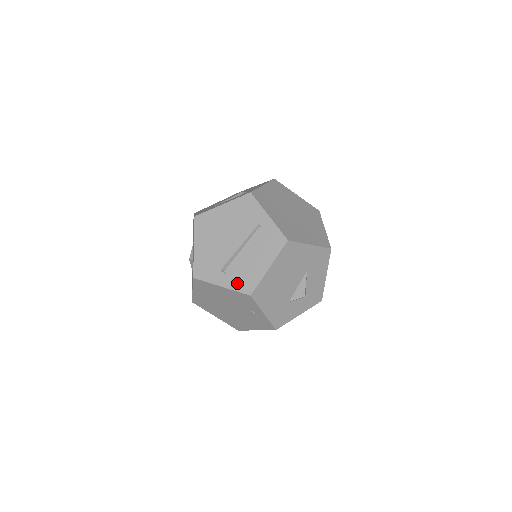
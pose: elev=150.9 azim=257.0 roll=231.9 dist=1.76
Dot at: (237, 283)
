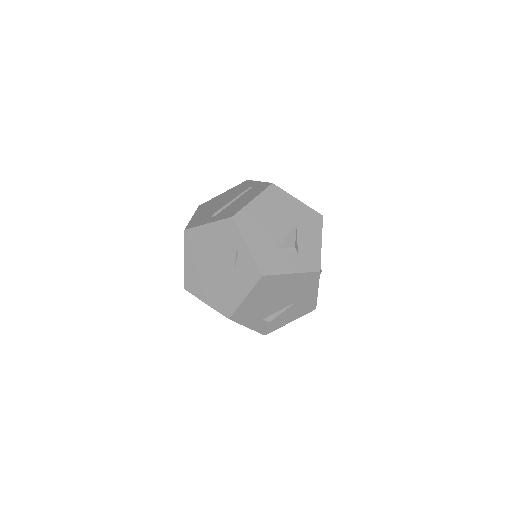
Dot at: (222, 216)
